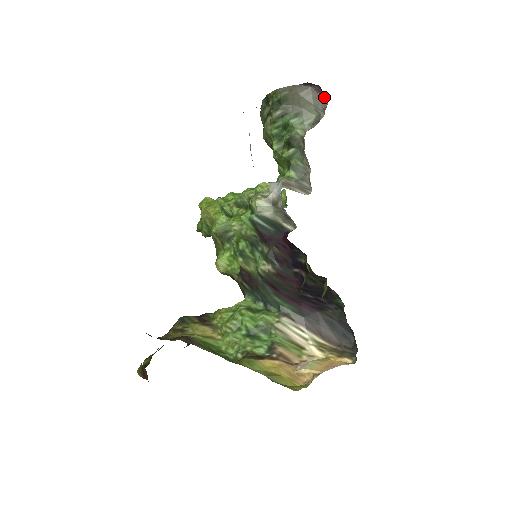
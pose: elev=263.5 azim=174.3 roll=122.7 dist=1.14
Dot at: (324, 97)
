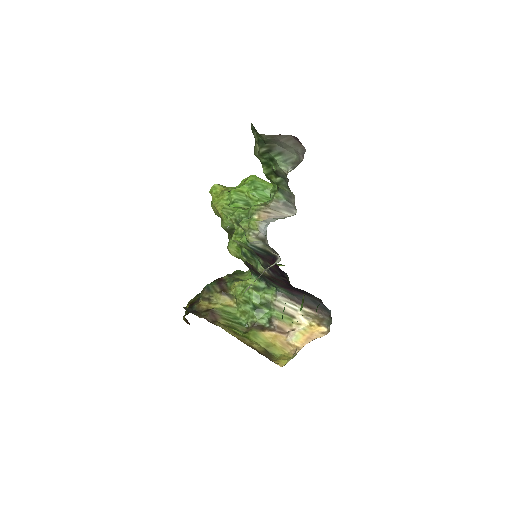
Dot at: (302, 145)
